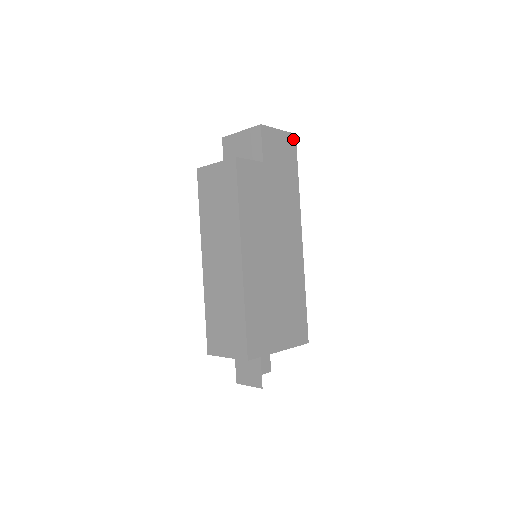
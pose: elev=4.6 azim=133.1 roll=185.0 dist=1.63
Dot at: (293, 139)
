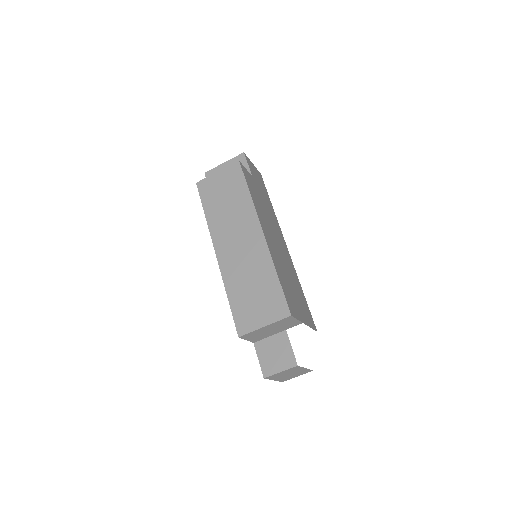
Dot at: (261, 176)
